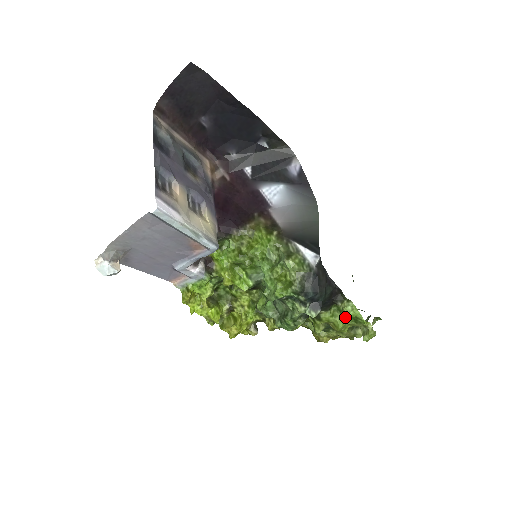
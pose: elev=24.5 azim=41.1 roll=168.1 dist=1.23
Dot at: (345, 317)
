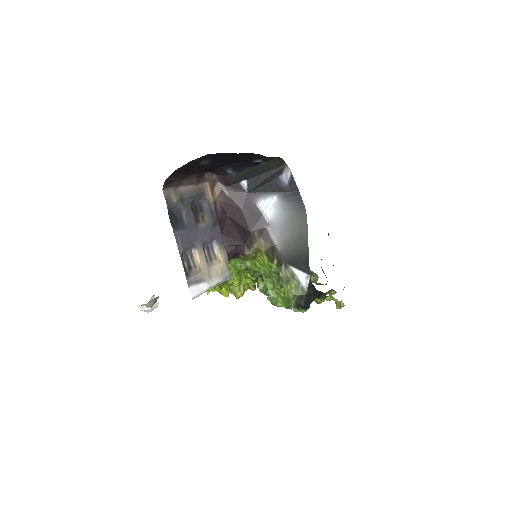
Dot at: occluded
